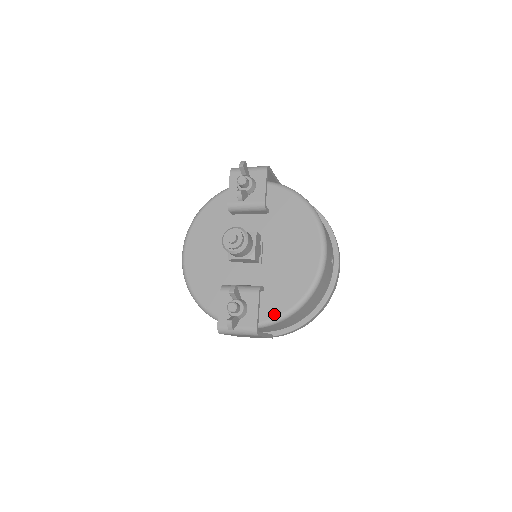
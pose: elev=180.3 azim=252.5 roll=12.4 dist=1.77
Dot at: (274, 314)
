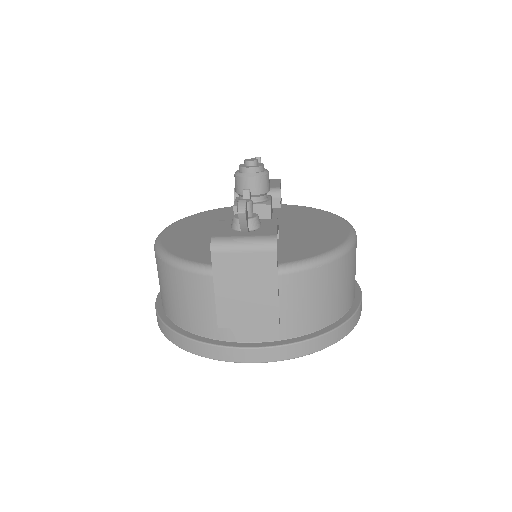
Dot at: (293, 259)
